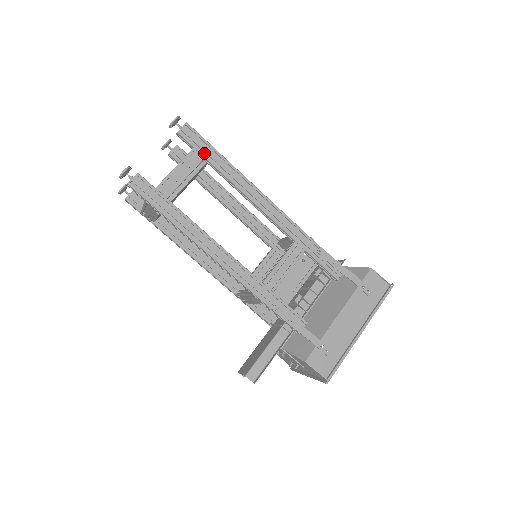
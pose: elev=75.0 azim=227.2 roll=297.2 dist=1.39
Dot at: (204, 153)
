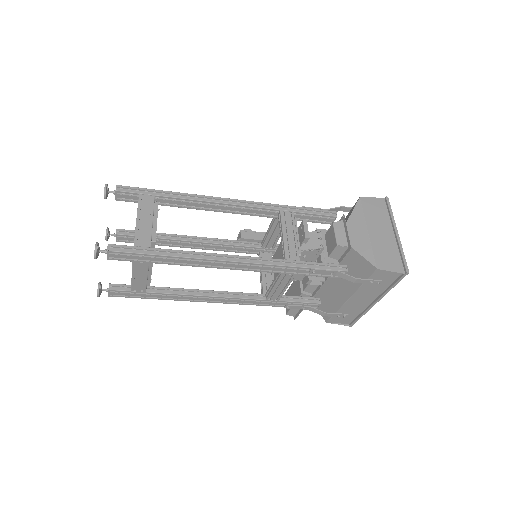
Dot at: (145, 258)
